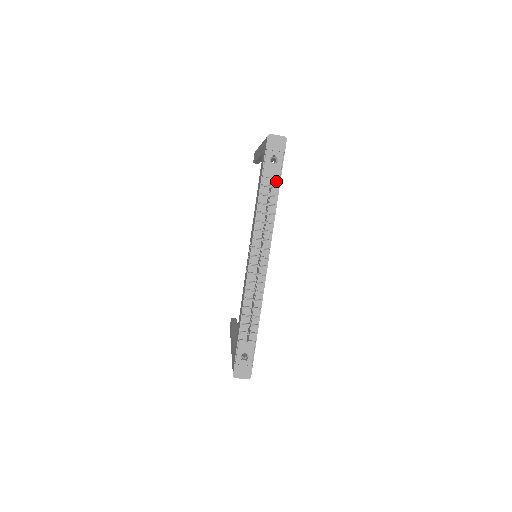
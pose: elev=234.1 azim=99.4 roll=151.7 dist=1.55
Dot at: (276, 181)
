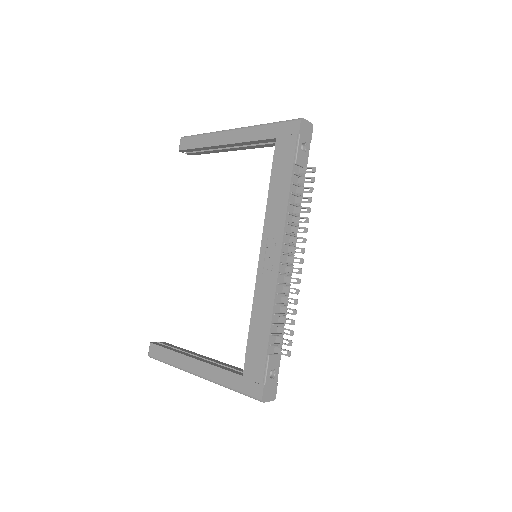
Dot at: occluded
